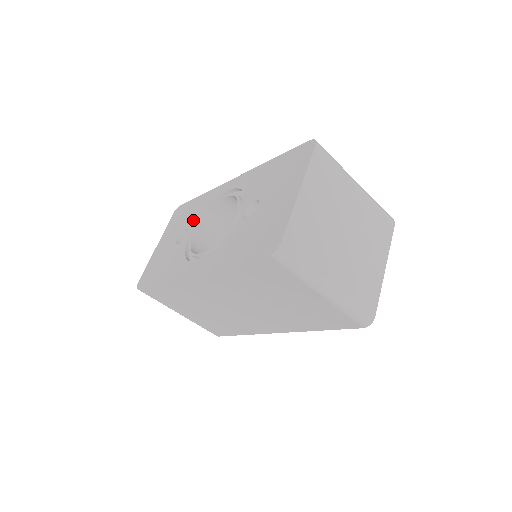
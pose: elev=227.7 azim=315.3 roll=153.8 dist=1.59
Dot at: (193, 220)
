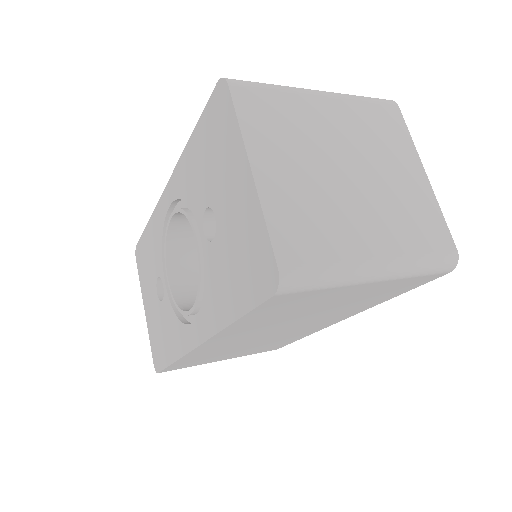
Dot at: (158, 263)
